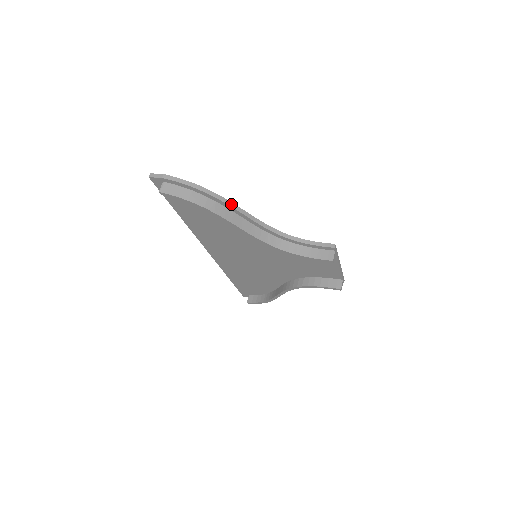
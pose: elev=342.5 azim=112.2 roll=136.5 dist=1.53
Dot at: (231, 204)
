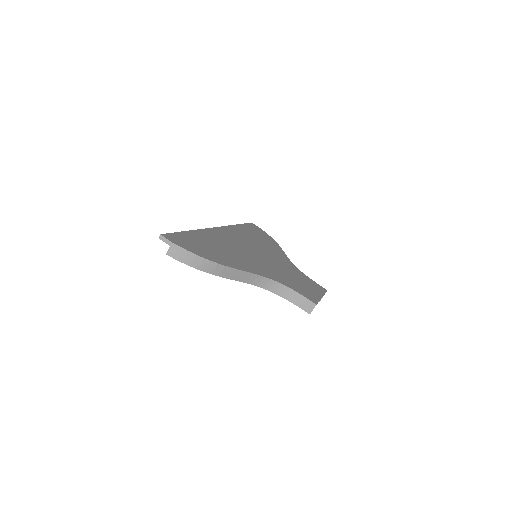
Dot at: (231, 269)
